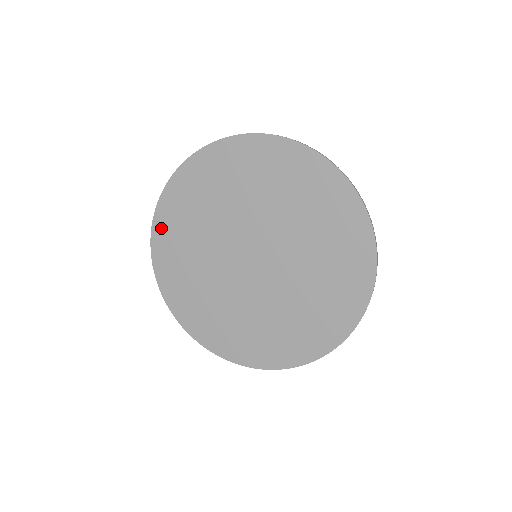
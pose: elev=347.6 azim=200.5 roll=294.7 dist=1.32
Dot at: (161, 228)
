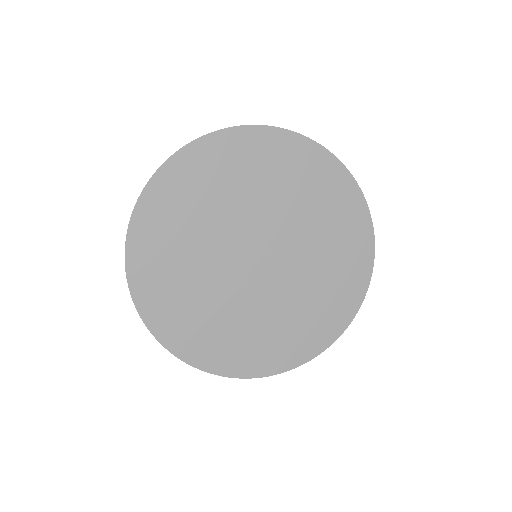
Dot at: (143, 288)
